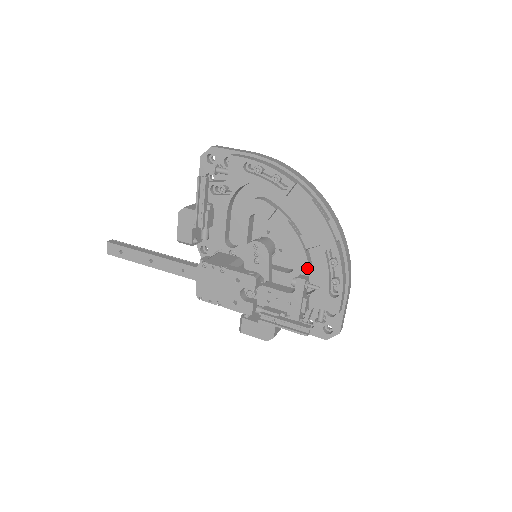
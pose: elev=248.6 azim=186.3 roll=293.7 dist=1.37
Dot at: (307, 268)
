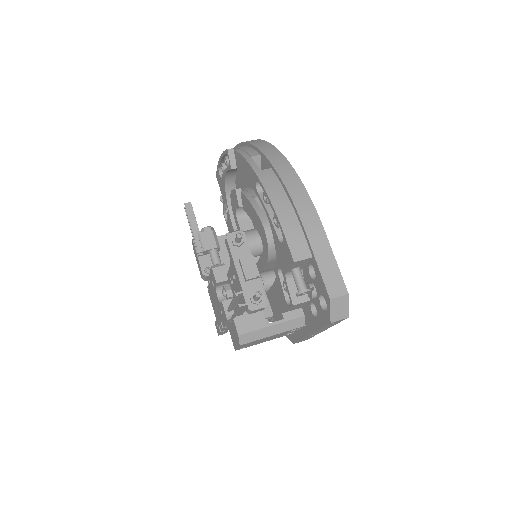
Dot at: (263, 228)
